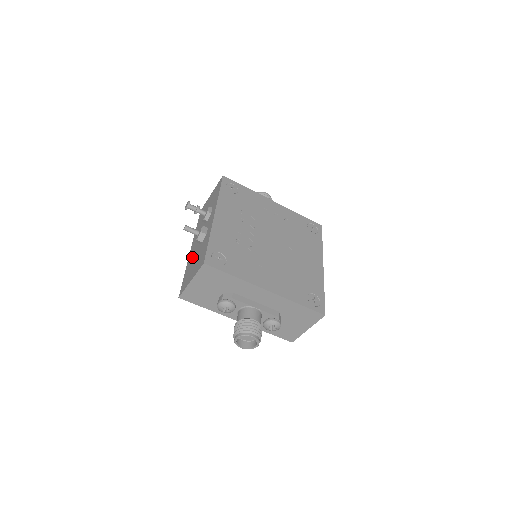
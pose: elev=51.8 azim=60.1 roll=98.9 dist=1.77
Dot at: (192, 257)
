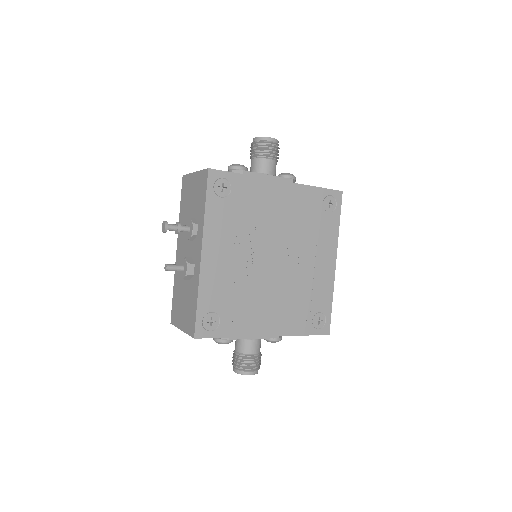
Dot at: (179, 278)
